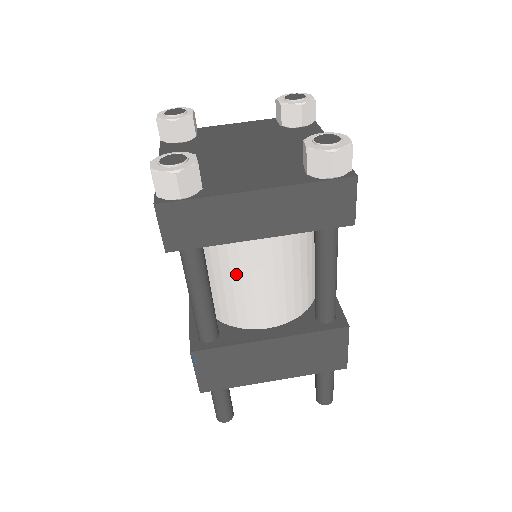
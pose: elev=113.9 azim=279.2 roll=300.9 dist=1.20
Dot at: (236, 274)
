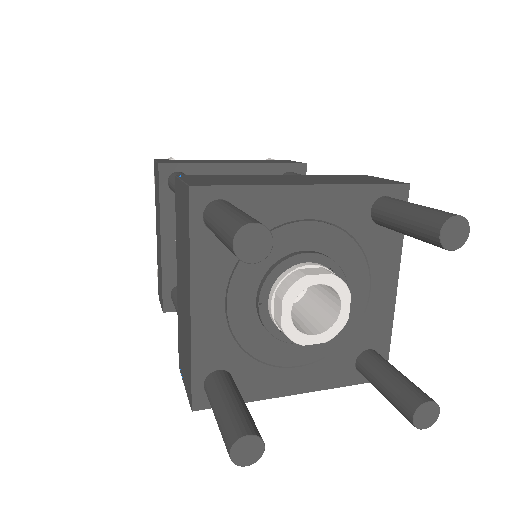
Dot at: occluded
